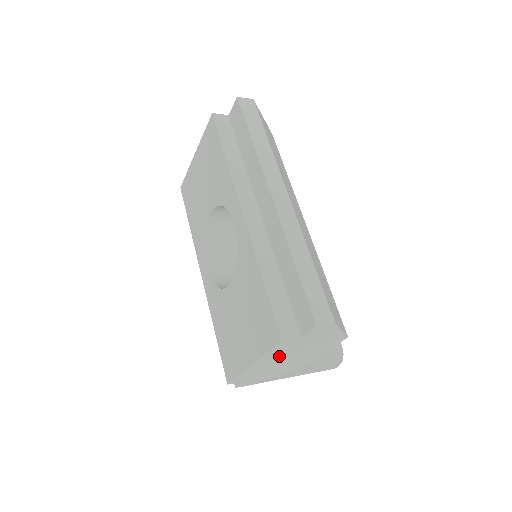
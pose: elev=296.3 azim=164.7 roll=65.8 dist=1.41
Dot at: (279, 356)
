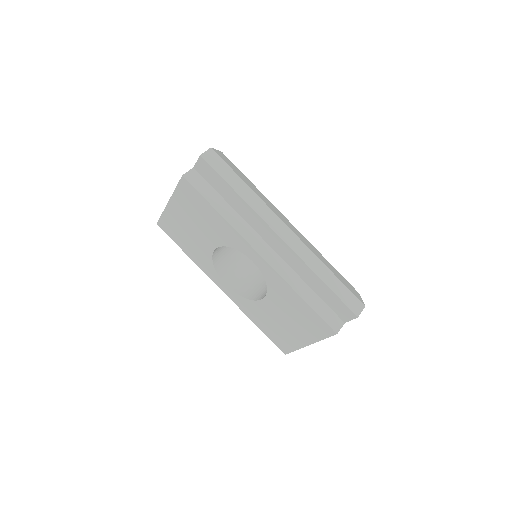
Dot at: occluded
